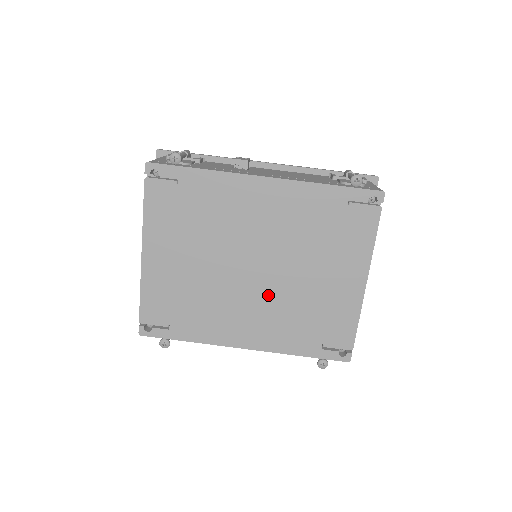
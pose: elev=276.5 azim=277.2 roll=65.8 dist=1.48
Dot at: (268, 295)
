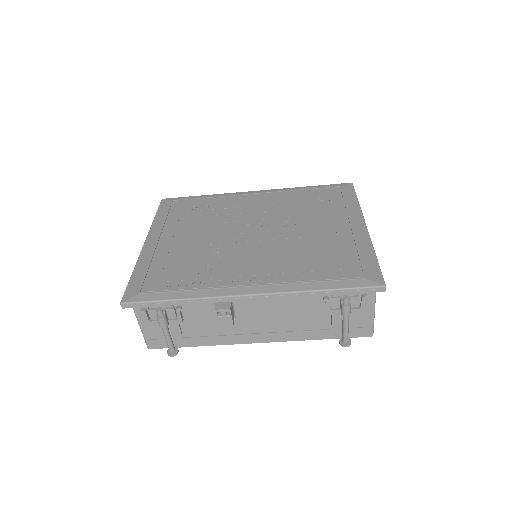
Dot at: occluded
